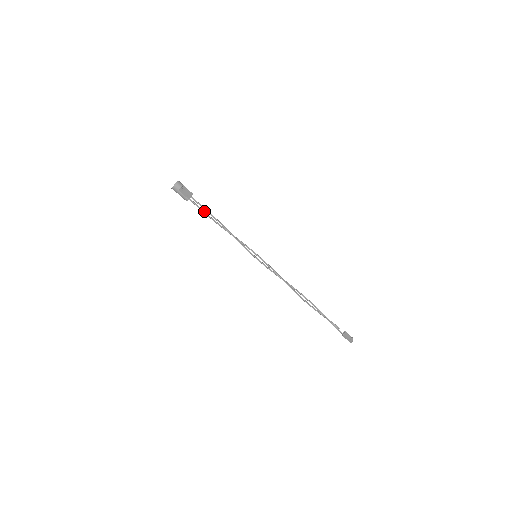
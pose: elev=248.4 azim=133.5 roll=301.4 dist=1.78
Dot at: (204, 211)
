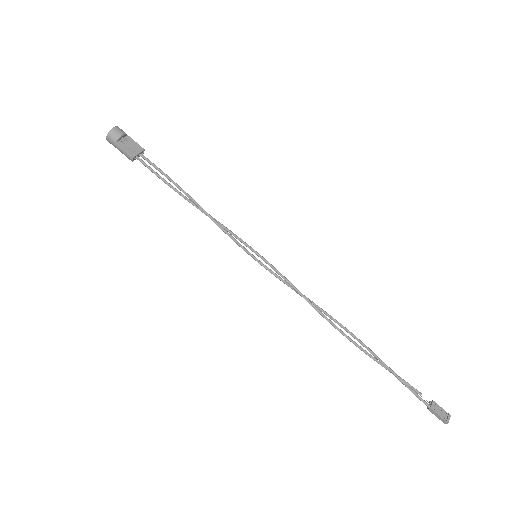
Dot at: (162, 178)
